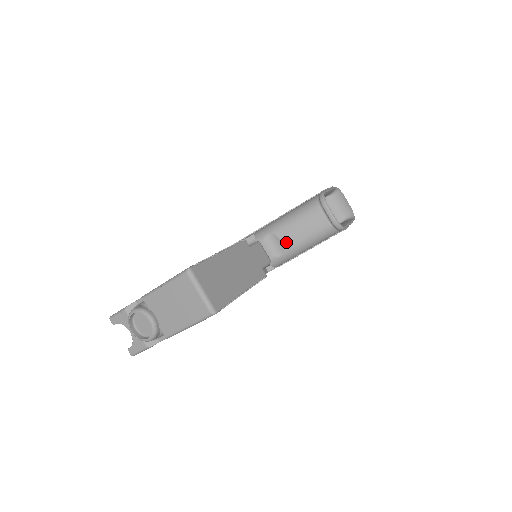
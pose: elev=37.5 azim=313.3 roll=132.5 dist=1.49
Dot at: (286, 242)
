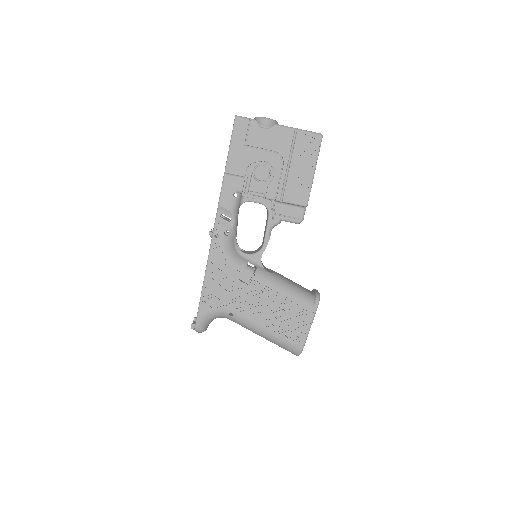
Dot at: (278, 274)
